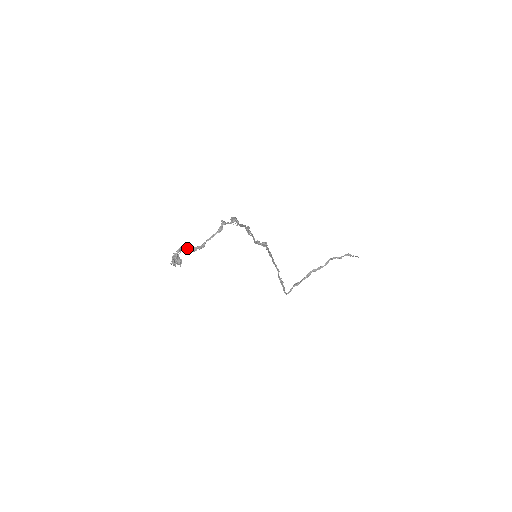
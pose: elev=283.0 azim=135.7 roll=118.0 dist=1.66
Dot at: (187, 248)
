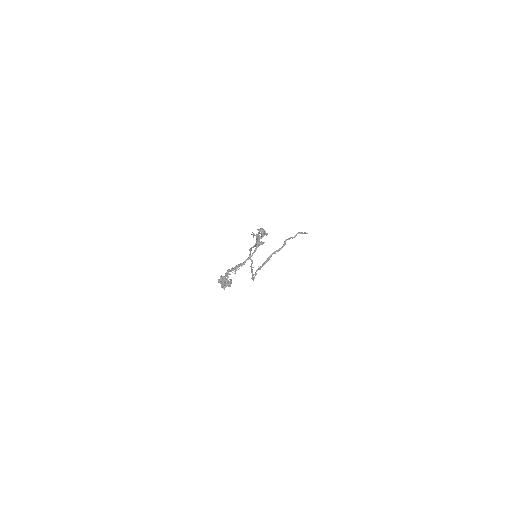
Dot at: (231, 268)
